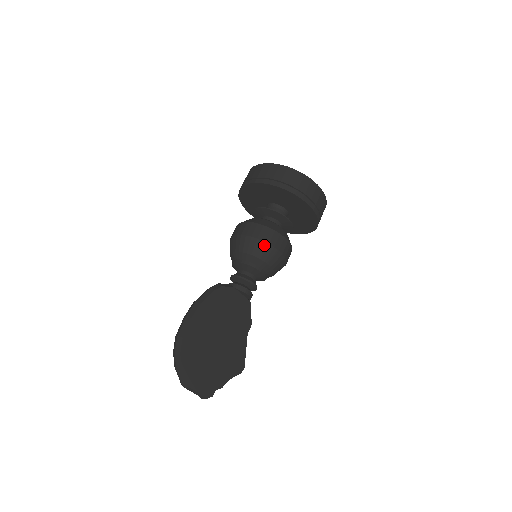
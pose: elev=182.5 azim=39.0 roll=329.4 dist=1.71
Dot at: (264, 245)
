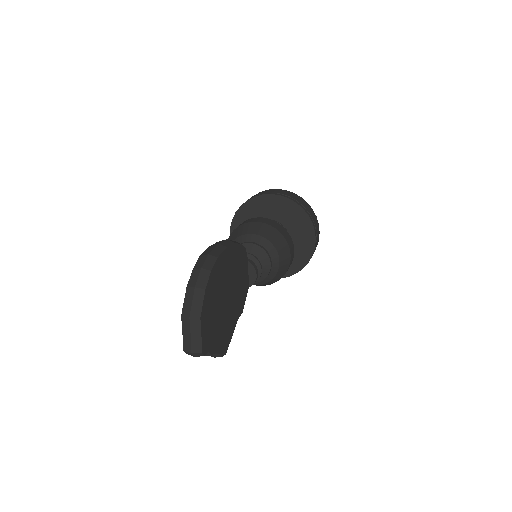
Dot at: (284, 242)
